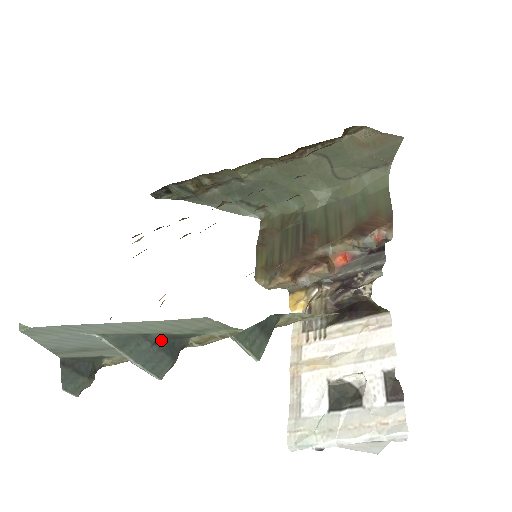
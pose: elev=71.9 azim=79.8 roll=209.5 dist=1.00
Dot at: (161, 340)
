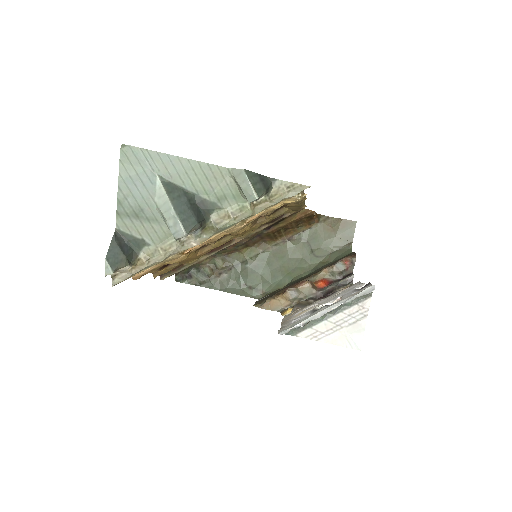
Dot at: (193, 203)
